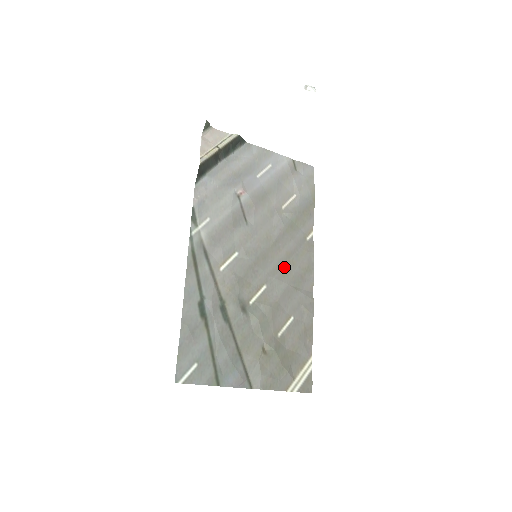
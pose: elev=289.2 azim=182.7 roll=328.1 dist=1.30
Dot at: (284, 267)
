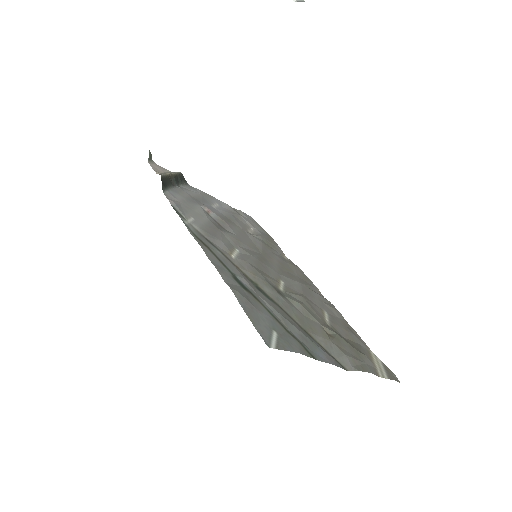
Dot at: (285, 271)
